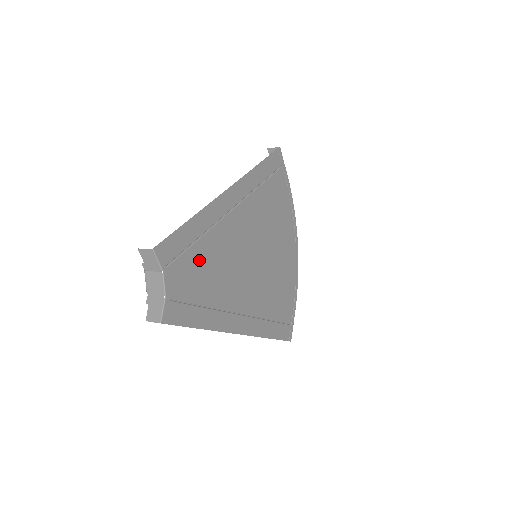
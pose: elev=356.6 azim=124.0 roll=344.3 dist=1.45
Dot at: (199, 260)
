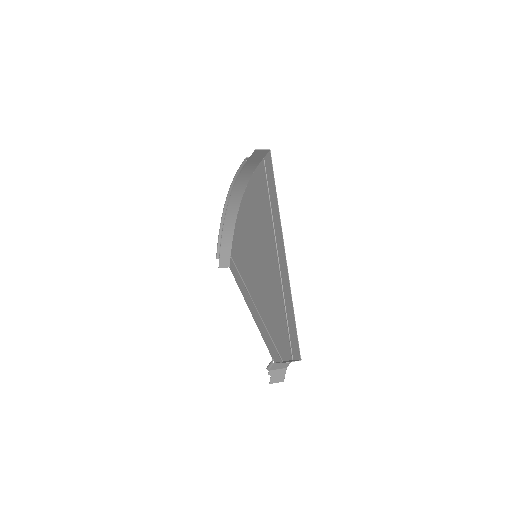
Dot at: (281, 320)
